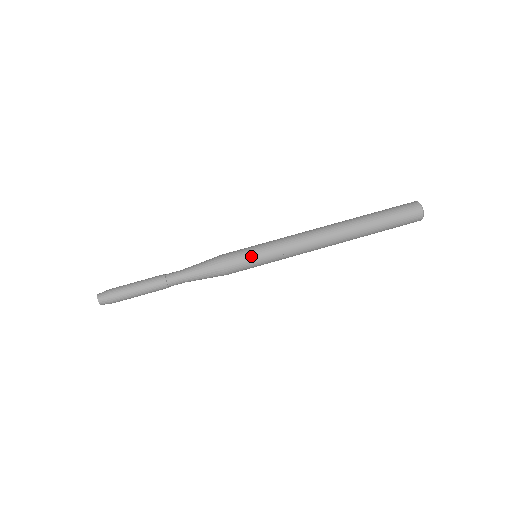
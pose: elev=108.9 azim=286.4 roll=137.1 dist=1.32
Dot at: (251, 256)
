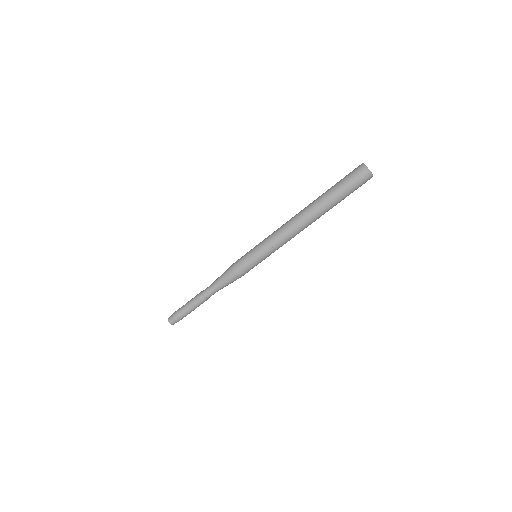
Dot at: (251, 260)
